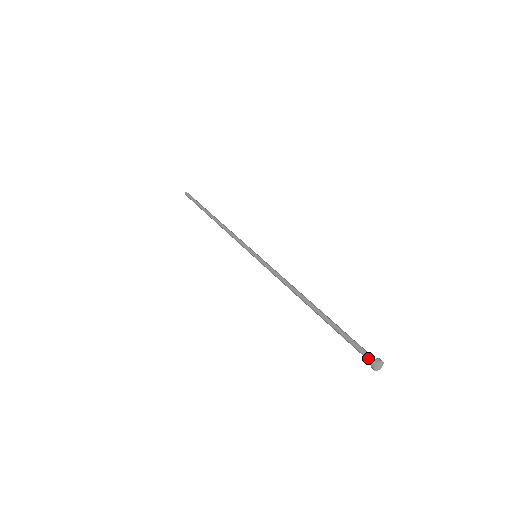
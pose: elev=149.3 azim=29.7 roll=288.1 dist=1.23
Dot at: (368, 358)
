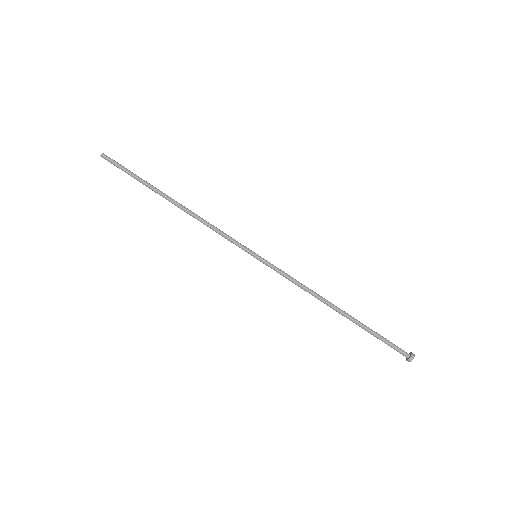
Dot at: (404, 354)
